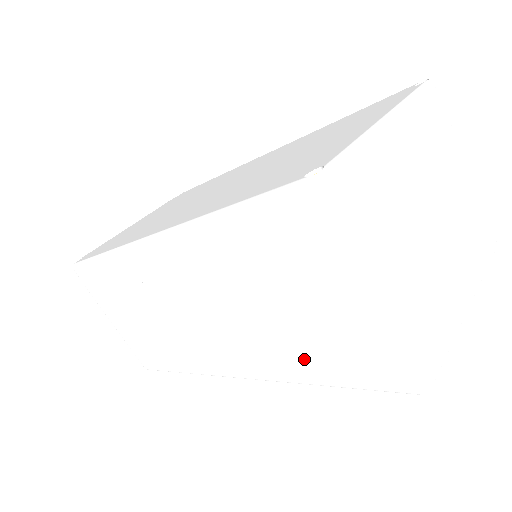
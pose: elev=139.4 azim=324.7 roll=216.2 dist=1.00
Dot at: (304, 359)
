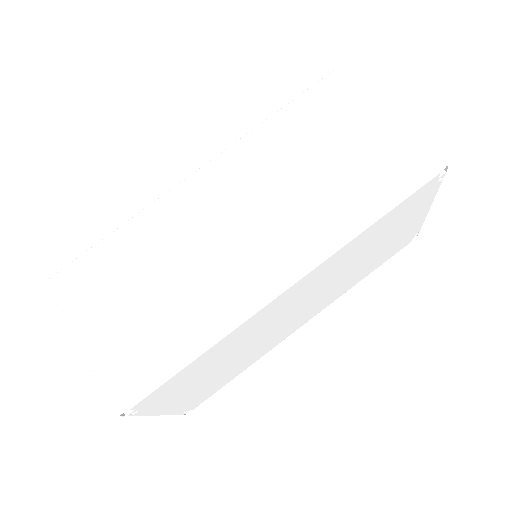
Dot at: (356, 198)
